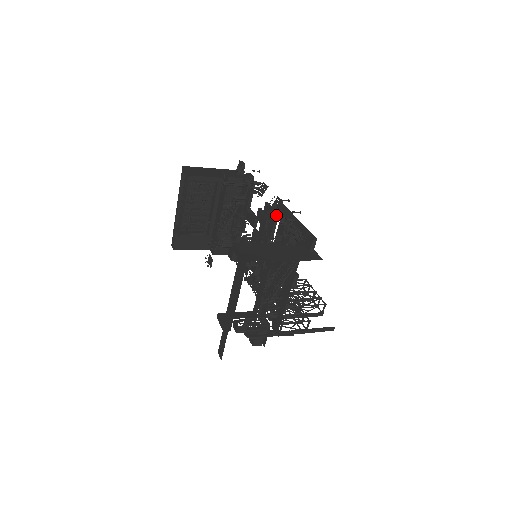
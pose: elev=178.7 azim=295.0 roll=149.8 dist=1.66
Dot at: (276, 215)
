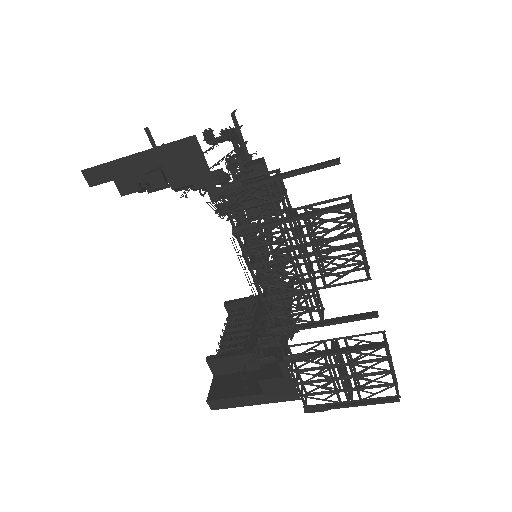
Dot at: occluded
